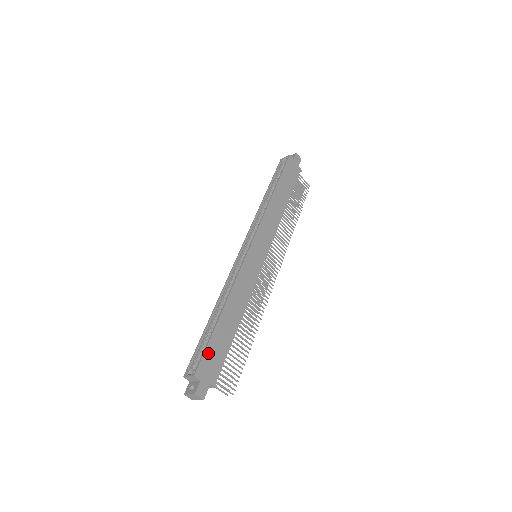
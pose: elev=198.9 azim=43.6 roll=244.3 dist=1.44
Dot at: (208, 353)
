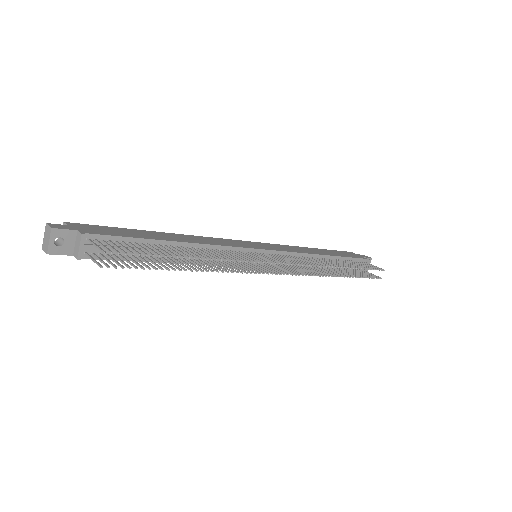
Dot at: (104, 228)
